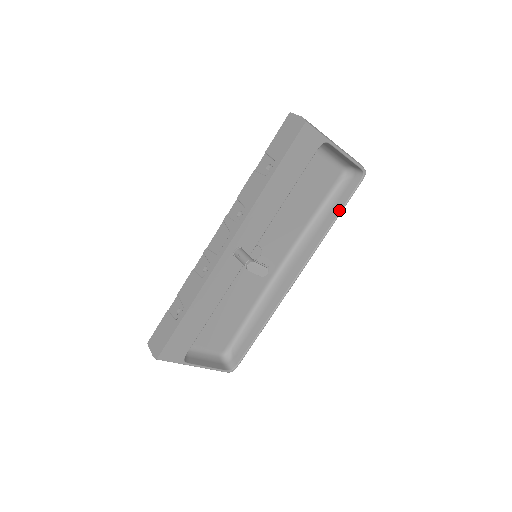
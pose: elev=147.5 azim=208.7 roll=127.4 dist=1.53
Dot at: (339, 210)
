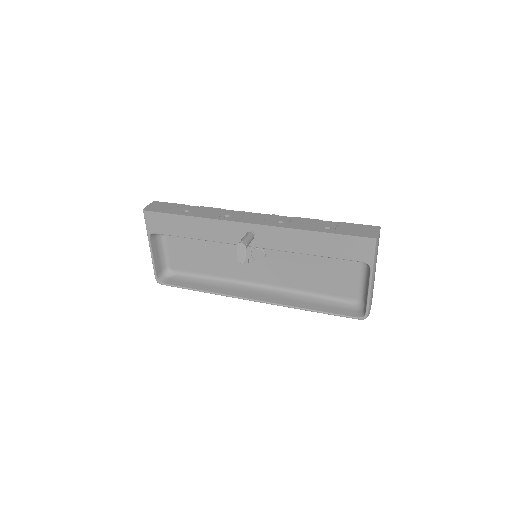
Dot at: (324, 310)
